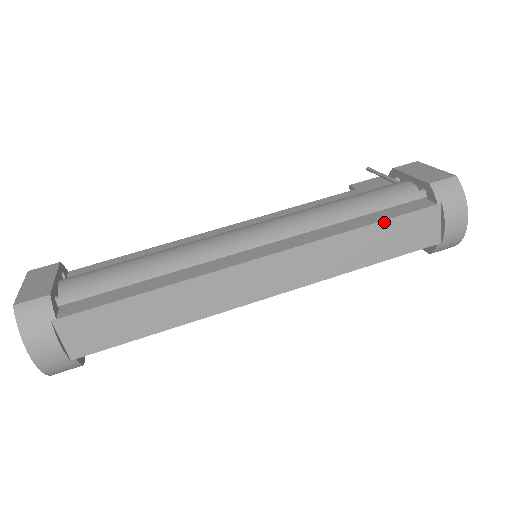
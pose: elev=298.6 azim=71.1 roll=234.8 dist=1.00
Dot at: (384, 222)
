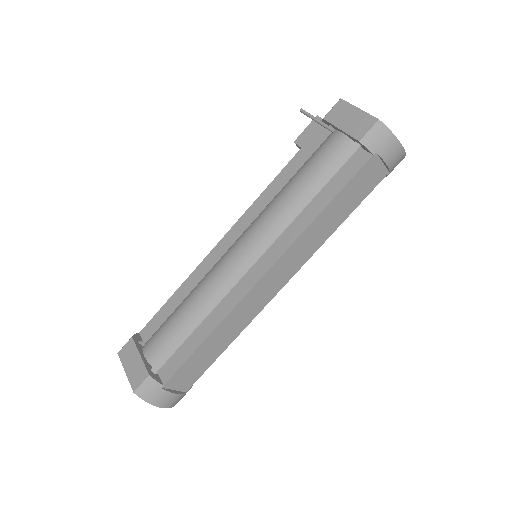
Dot at: (338, 195)
